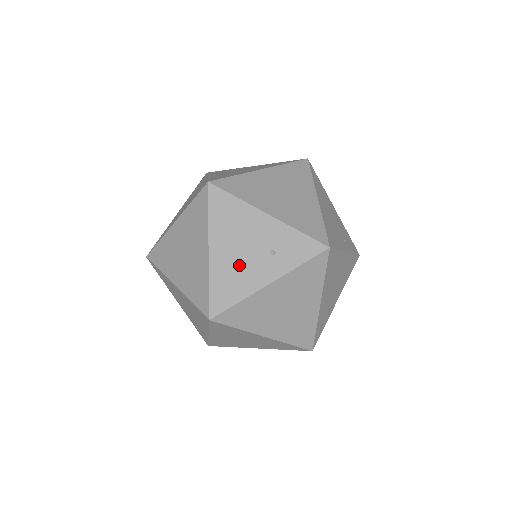
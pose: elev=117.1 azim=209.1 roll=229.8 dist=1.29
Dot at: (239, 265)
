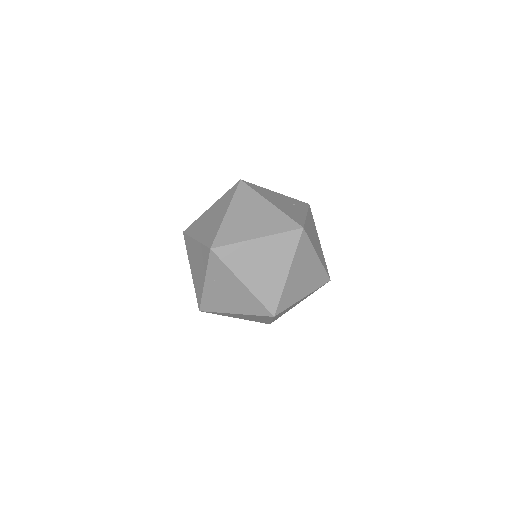
Dot at: (288, 208)
